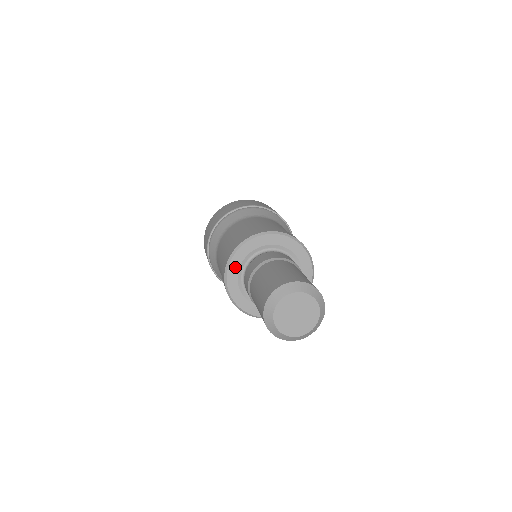
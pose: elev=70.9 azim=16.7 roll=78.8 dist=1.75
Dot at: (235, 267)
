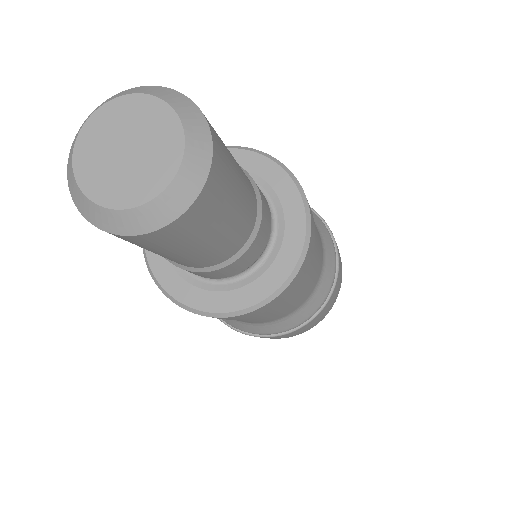
Dot at: occluded
